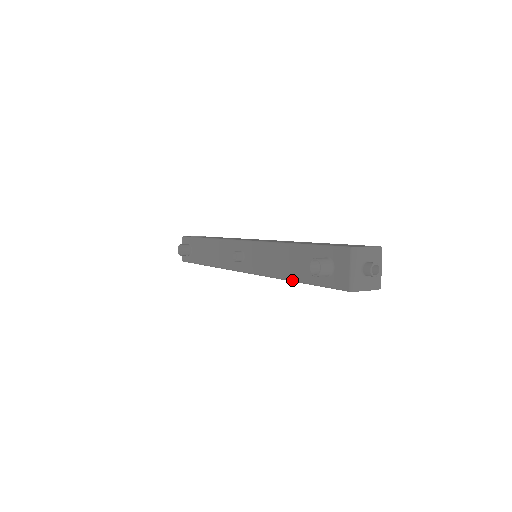
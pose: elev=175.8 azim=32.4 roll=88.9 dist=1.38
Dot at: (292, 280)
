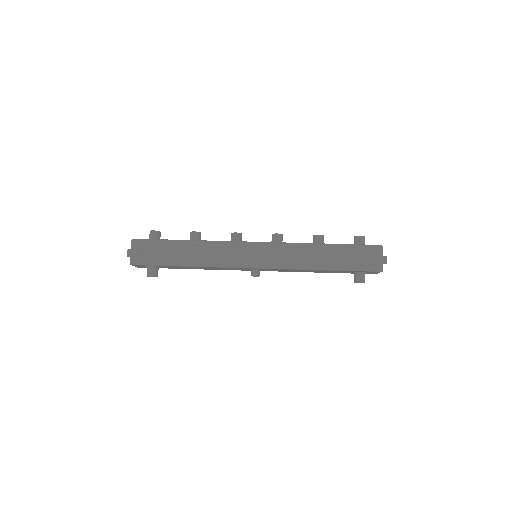
Dot at: occluded
